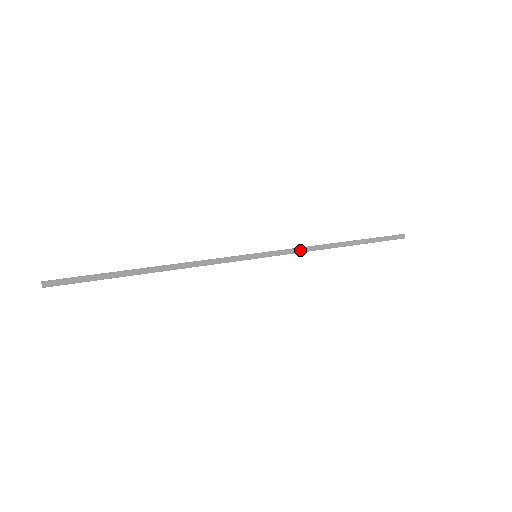
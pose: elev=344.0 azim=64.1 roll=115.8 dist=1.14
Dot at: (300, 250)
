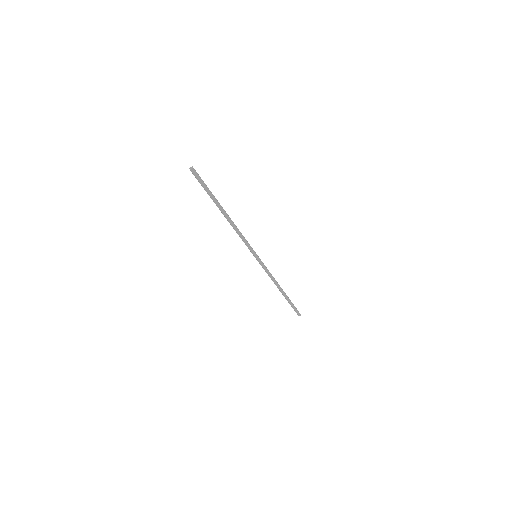
Dot at: (270, 274)
